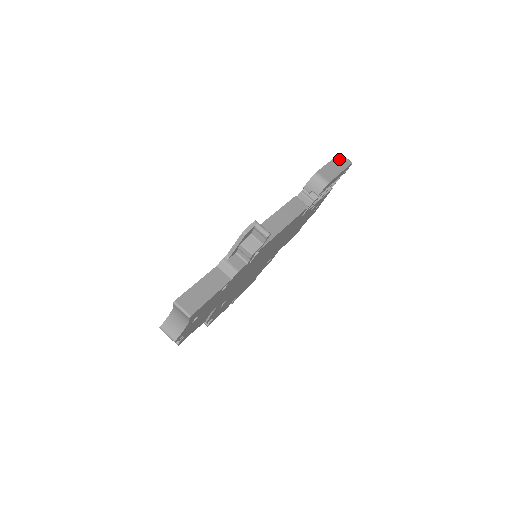
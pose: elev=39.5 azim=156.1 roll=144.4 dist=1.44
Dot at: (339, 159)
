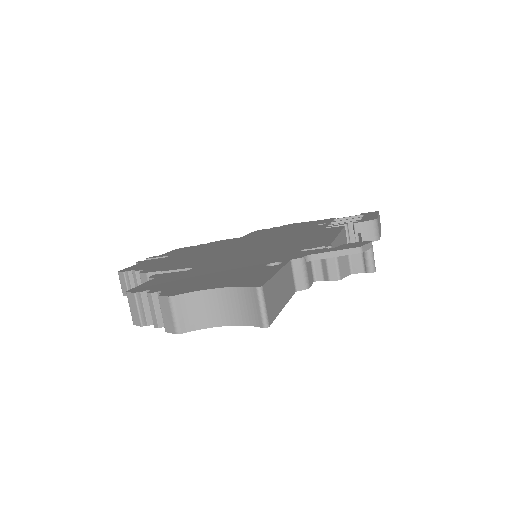
Dot at: occluded
